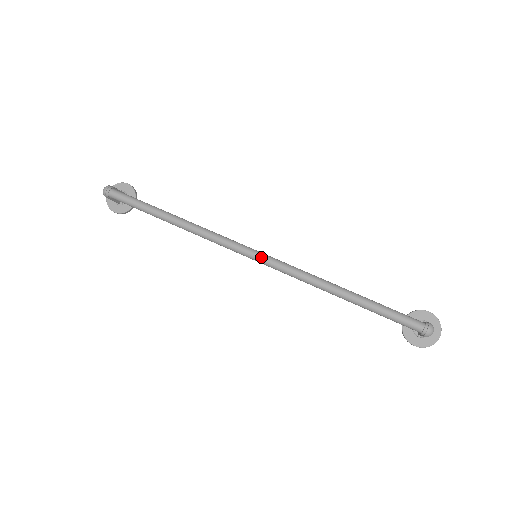
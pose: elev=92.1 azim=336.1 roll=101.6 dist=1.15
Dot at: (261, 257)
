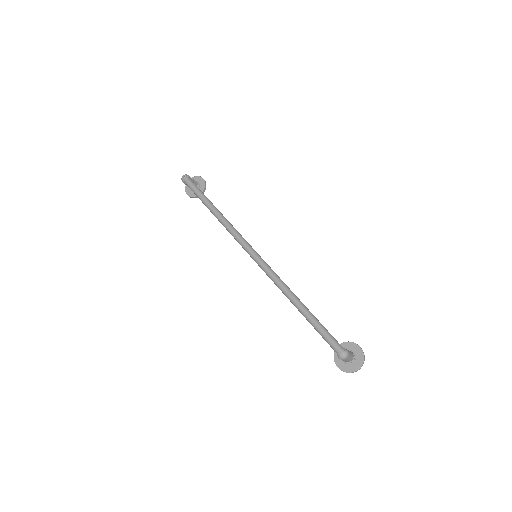
Dot at: (256, 256)
